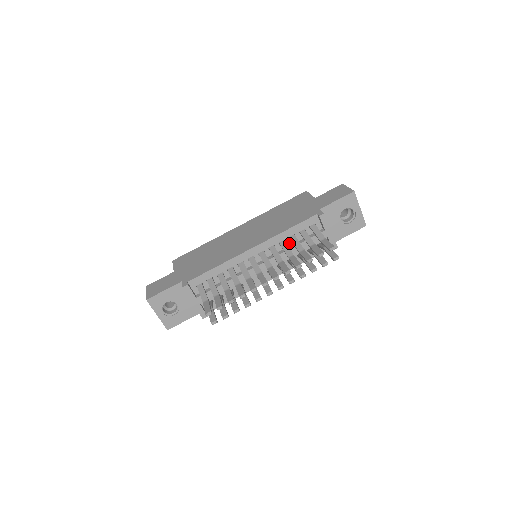
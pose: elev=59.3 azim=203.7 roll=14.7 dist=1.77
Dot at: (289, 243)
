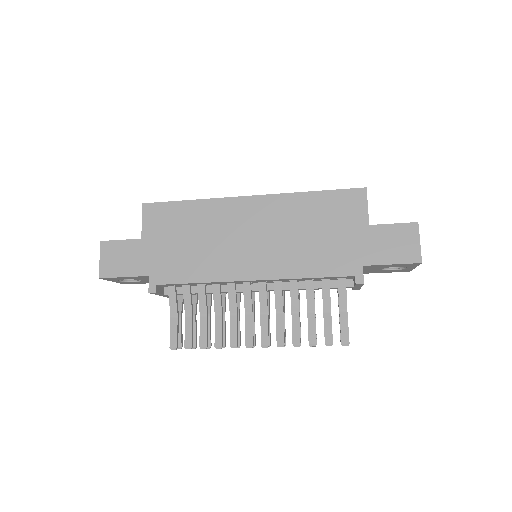
Dot at: (302, 280)
